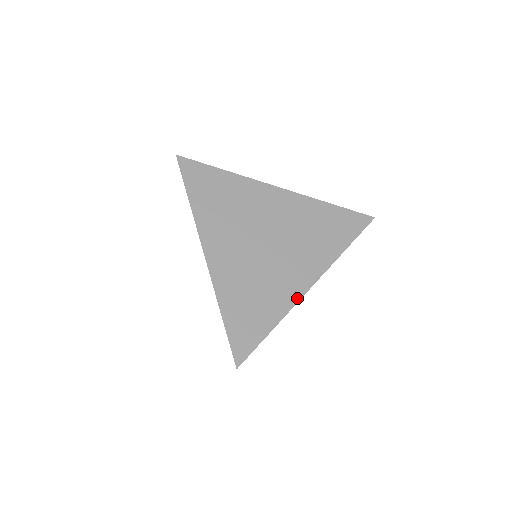
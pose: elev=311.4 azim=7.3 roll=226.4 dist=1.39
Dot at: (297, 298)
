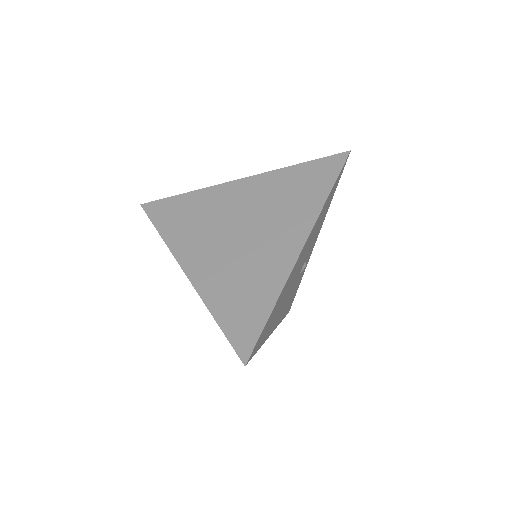
Dot at: (290, 267)
